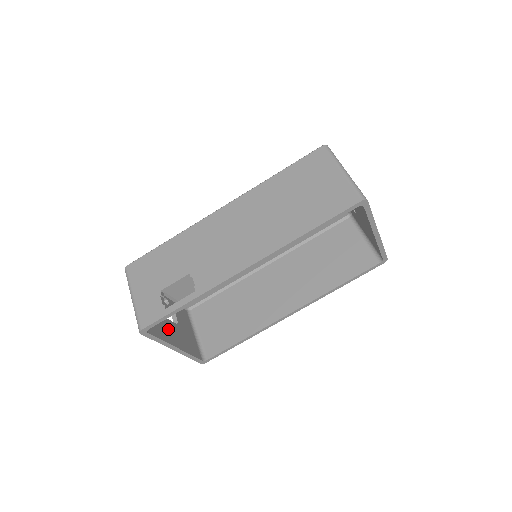
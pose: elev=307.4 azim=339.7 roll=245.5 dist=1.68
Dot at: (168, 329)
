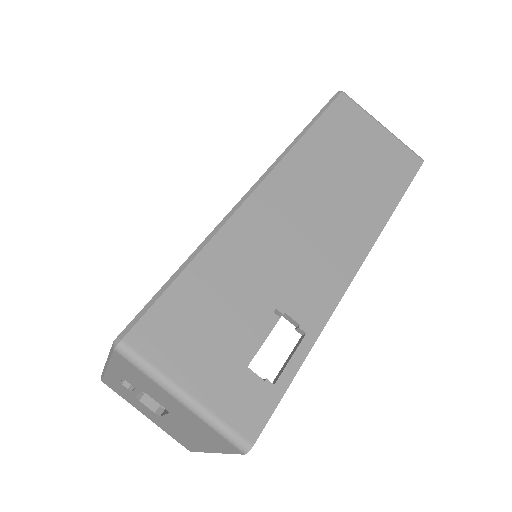
Dot at: occluded
